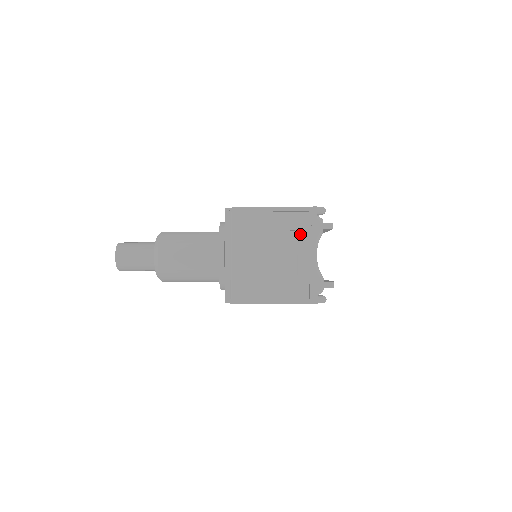
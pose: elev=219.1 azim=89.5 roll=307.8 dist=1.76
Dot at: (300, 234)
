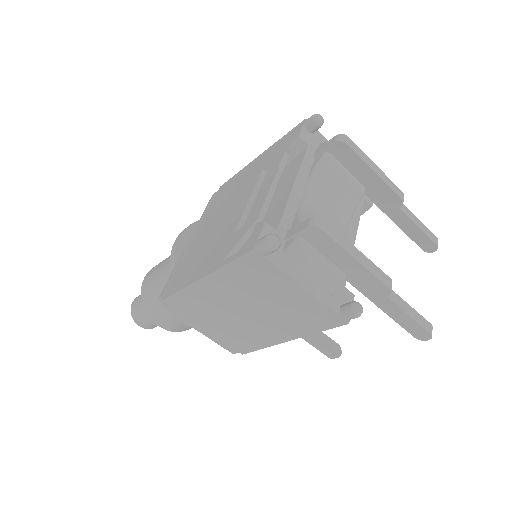
Dot at: (273, 164)
